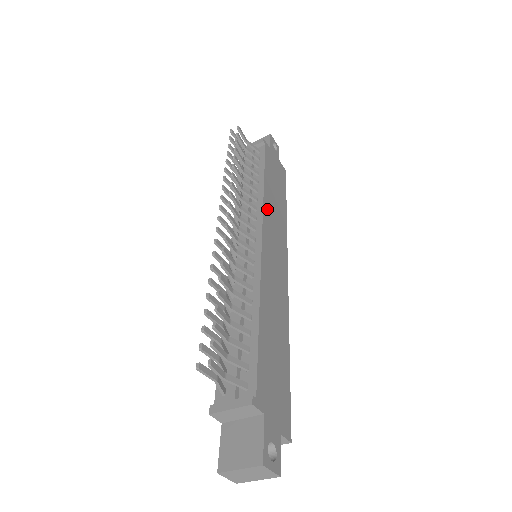
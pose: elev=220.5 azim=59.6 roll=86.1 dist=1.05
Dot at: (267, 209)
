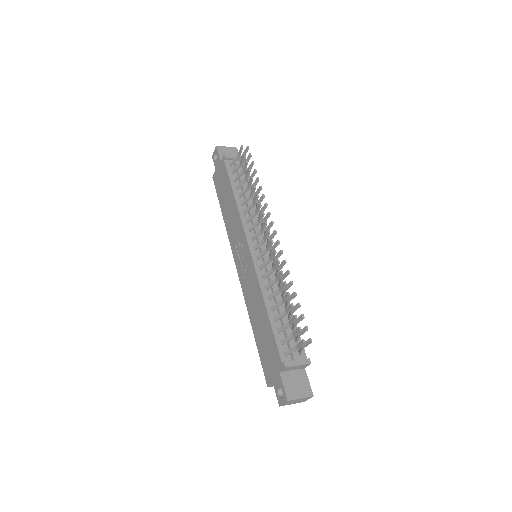
Dot at: occluded
